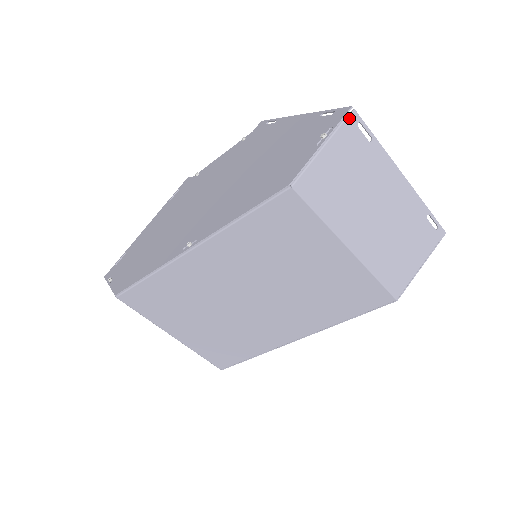
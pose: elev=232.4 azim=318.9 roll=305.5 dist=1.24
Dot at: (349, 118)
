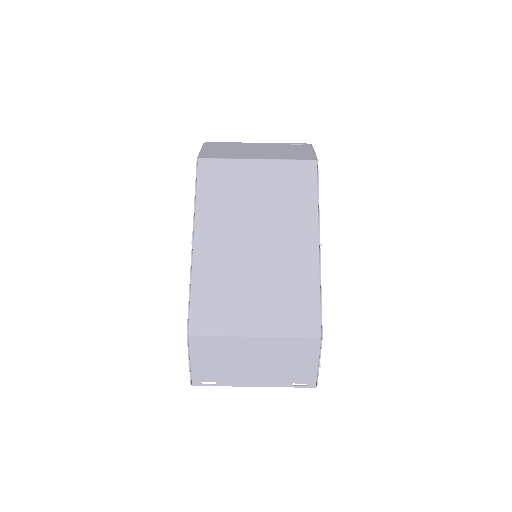
Dot at: (206, 144)
